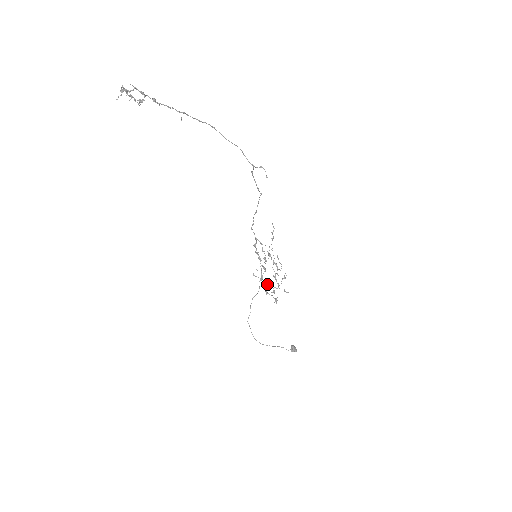
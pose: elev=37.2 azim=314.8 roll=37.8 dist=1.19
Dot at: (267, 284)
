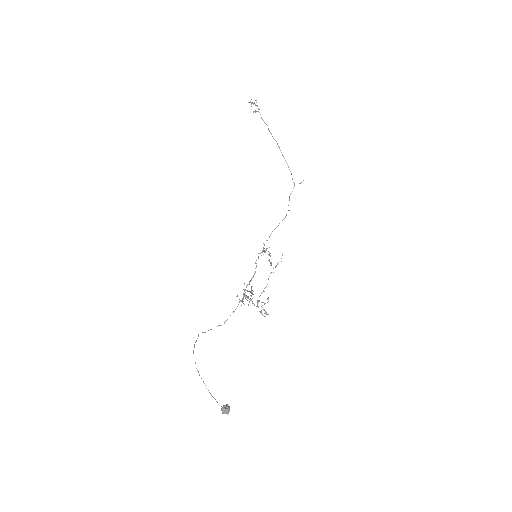
Dot at: (247, 297)
